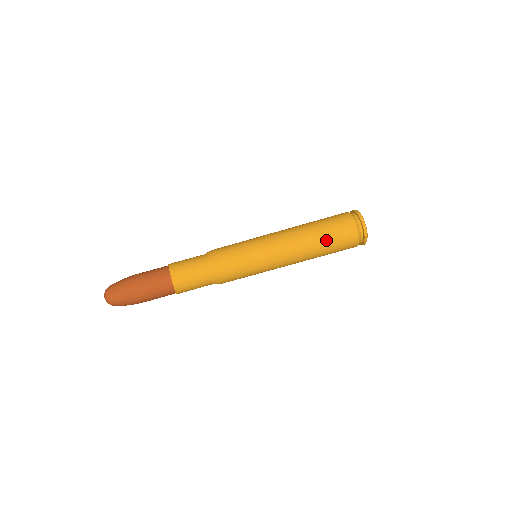
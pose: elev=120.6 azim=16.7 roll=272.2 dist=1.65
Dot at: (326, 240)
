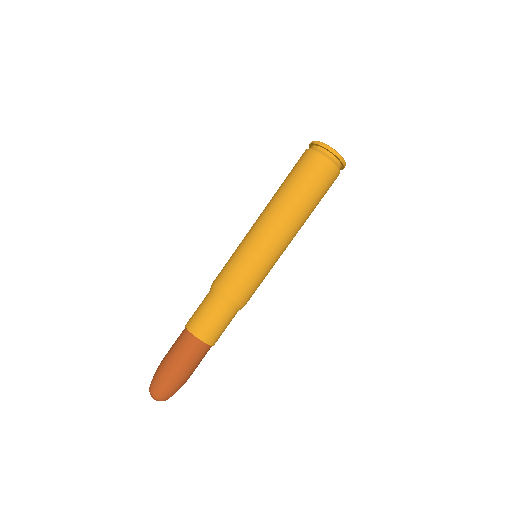
Dot at: (301, 187)
